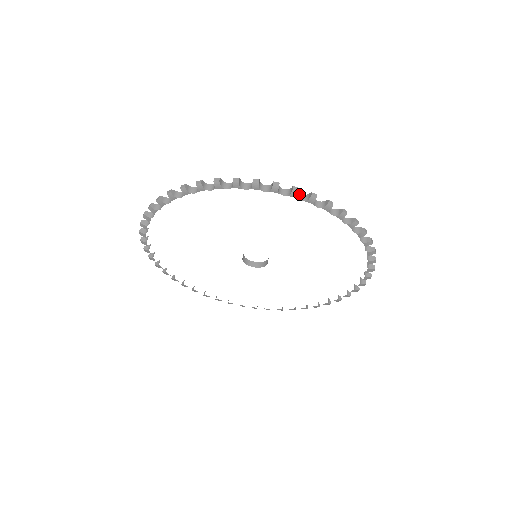
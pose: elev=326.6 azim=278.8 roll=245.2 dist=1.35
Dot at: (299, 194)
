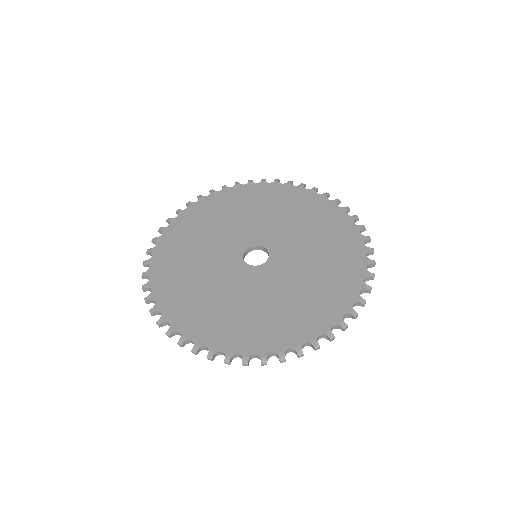
Dot at: (360, 294)
